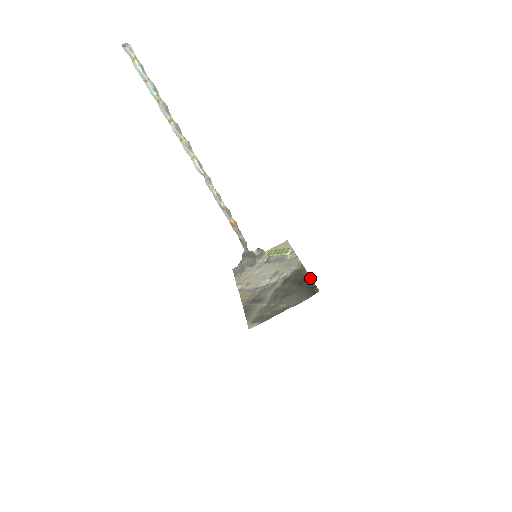
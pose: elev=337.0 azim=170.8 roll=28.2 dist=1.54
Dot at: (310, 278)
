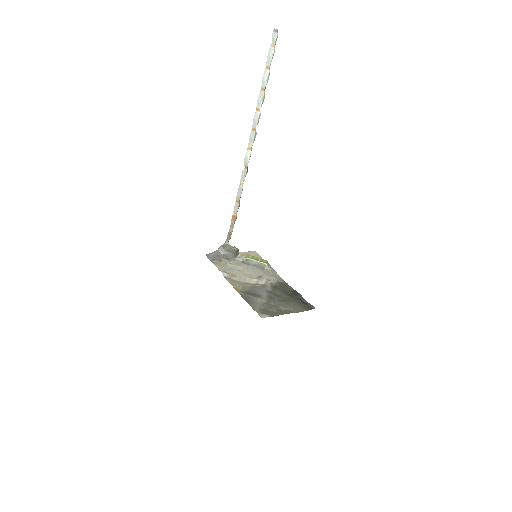
Dot at: (300, 294)
